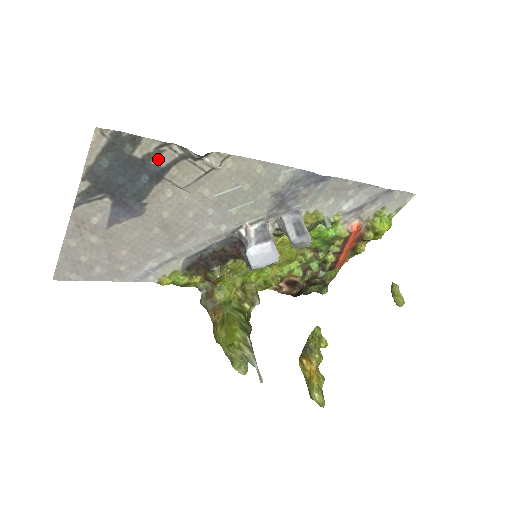
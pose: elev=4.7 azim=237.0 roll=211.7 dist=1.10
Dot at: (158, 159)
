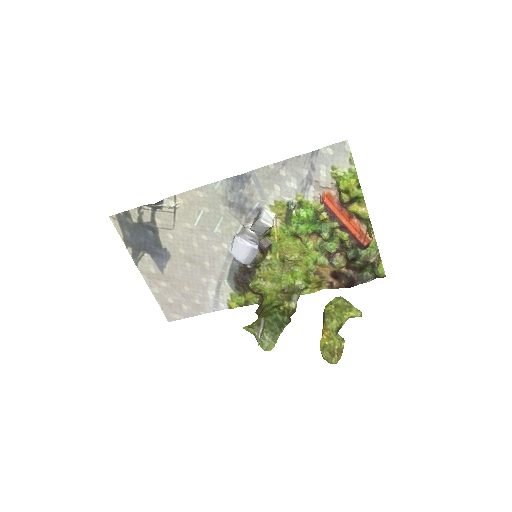
Dot at: (145, 218)
